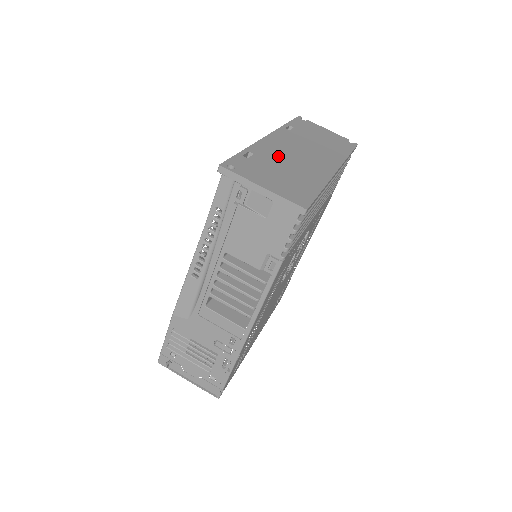
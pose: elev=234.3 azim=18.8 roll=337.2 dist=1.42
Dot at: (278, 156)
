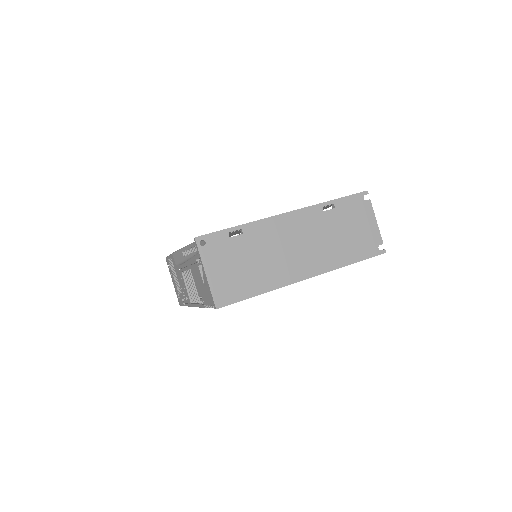
Dot at: (264, 243)
